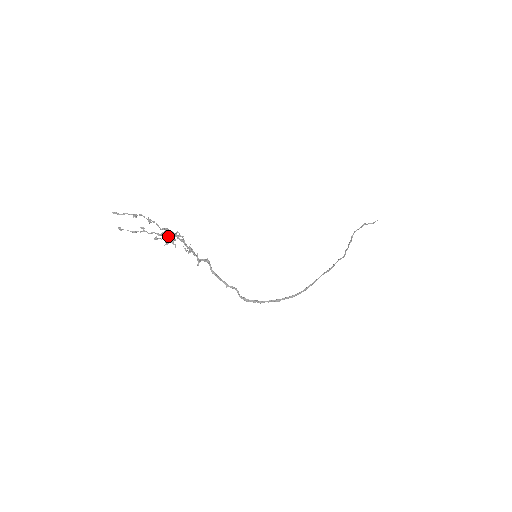
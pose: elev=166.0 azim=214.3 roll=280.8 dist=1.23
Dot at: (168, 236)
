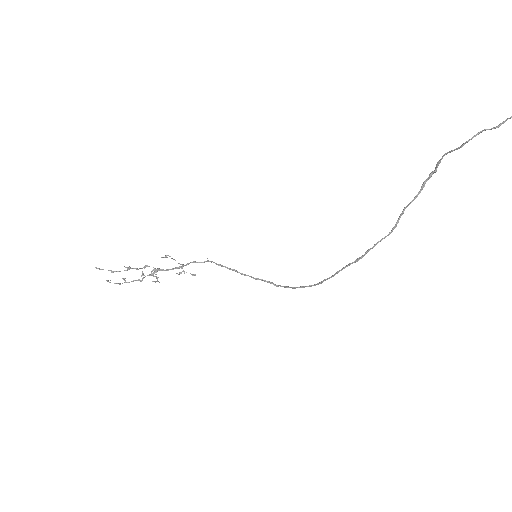
Dot at: (151, 272)
